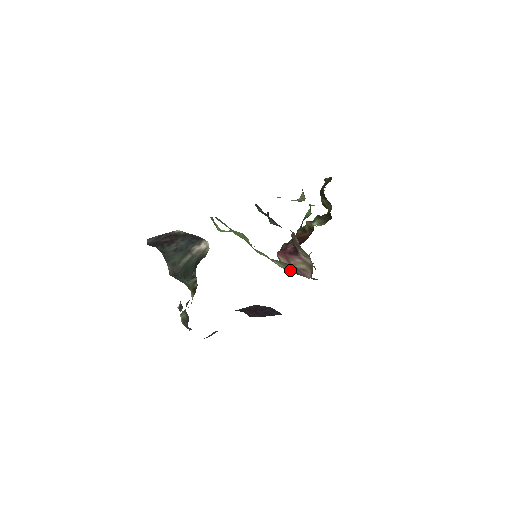
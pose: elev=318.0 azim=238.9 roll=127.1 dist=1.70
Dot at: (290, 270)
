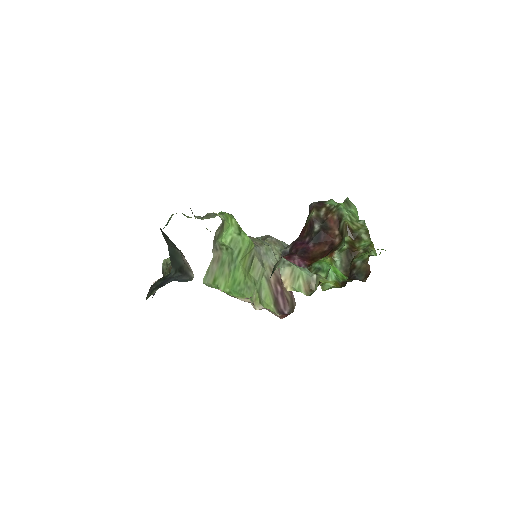
Dot at: (271, 301)
